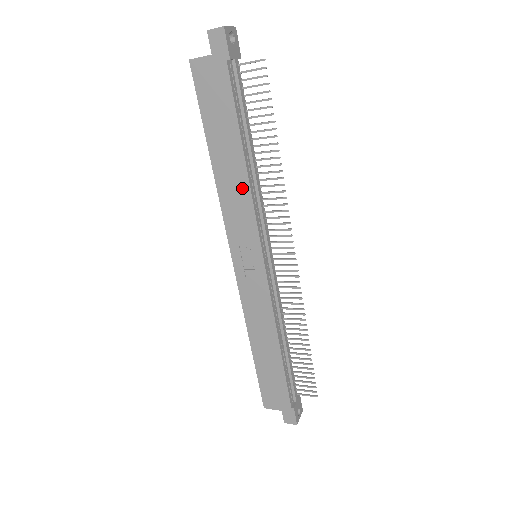
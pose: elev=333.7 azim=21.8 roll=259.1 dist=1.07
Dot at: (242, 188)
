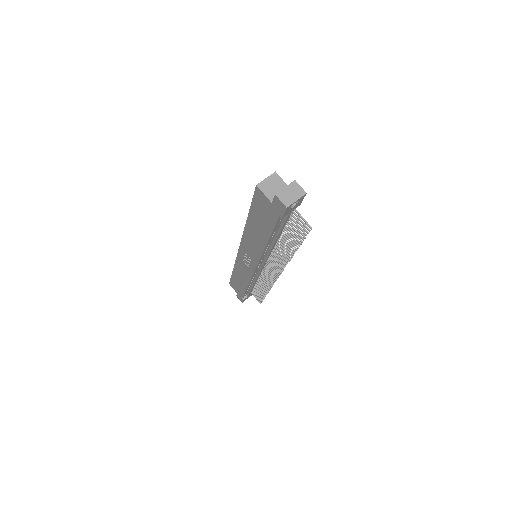
Dot at: (258, 247)
